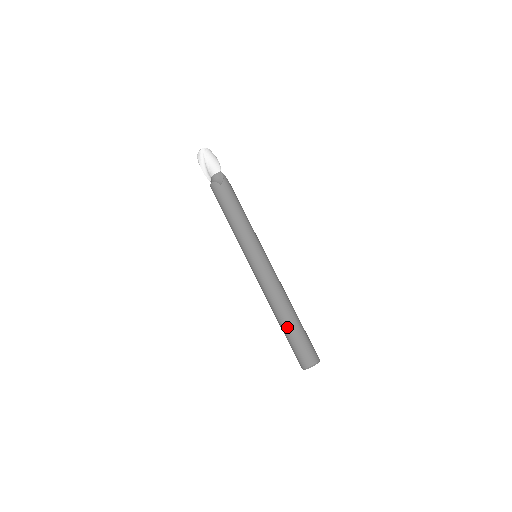
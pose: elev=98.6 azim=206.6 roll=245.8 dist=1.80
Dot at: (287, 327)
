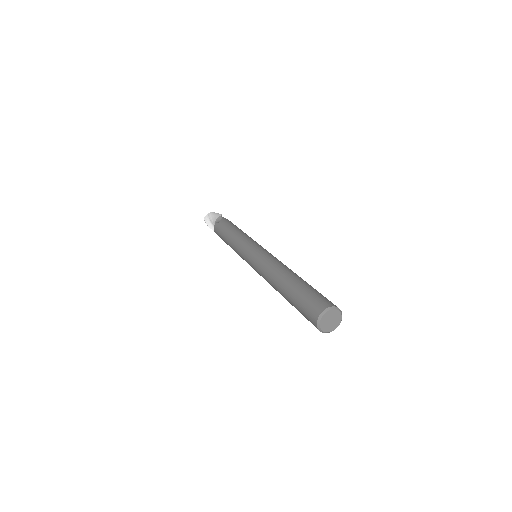
Dot at: (287, 291)
